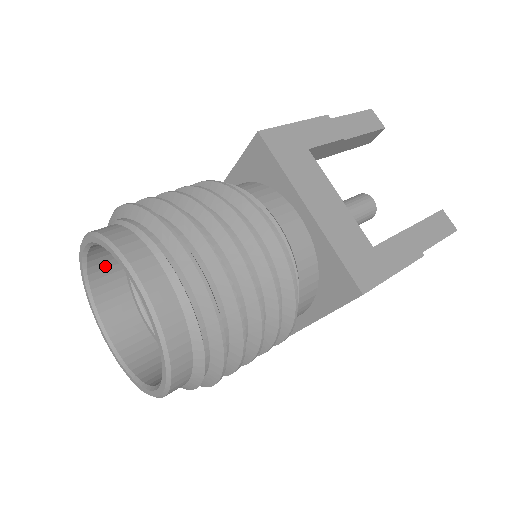
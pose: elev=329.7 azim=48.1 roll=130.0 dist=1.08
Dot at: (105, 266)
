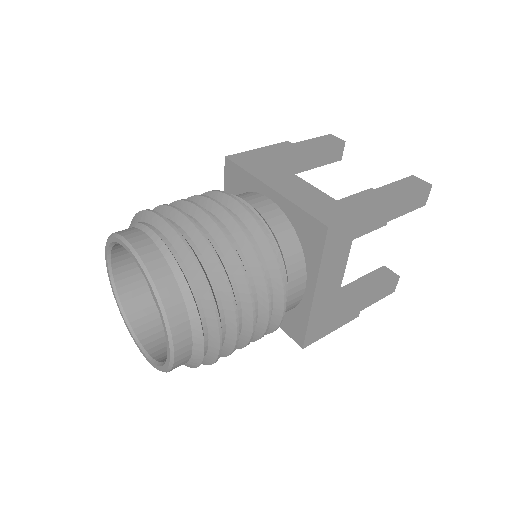
Dot at: (132, 288)
